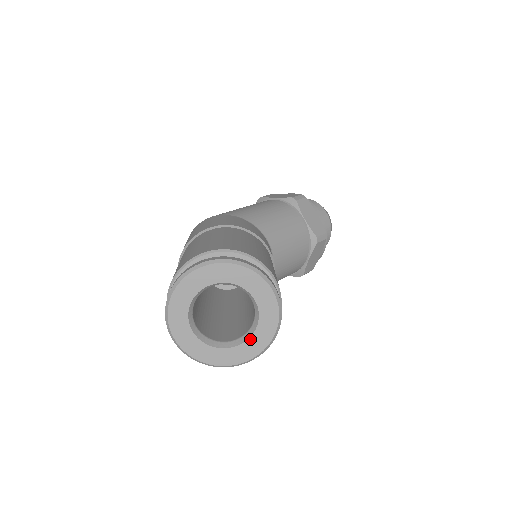
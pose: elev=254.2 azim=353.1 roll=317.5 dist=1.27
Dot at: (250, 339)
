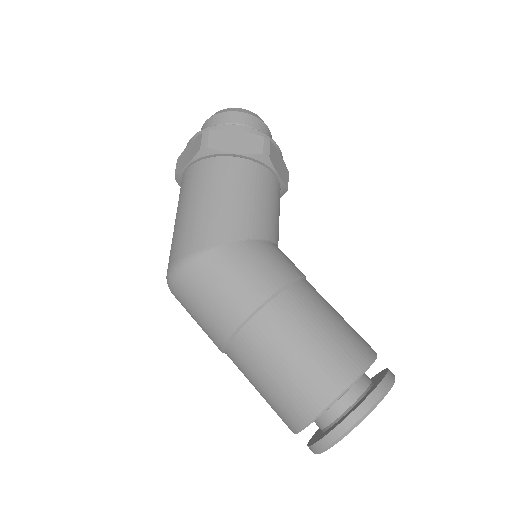
Dot at: occluded
